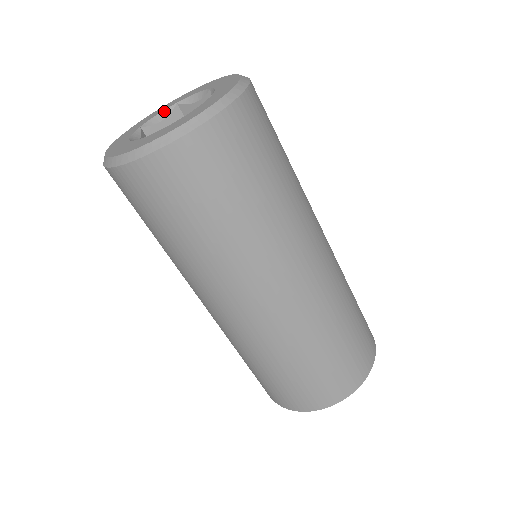
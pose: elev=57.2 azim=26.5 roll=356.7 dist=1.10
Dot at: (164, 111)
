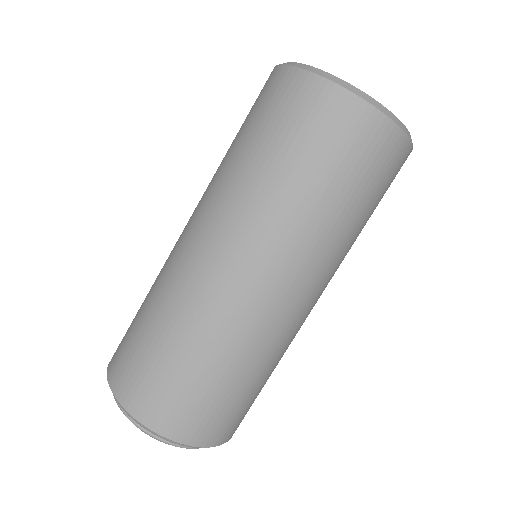
Dot at: occluded
